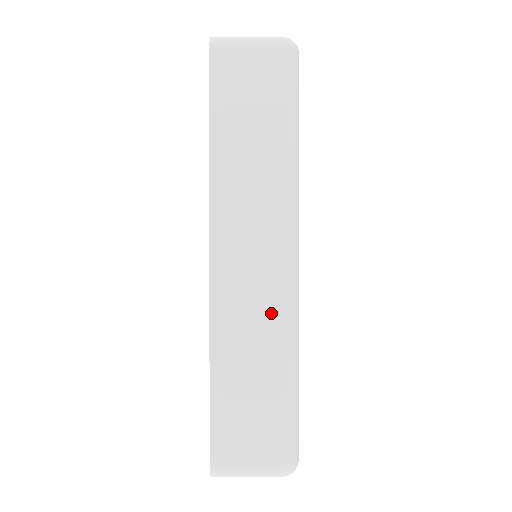
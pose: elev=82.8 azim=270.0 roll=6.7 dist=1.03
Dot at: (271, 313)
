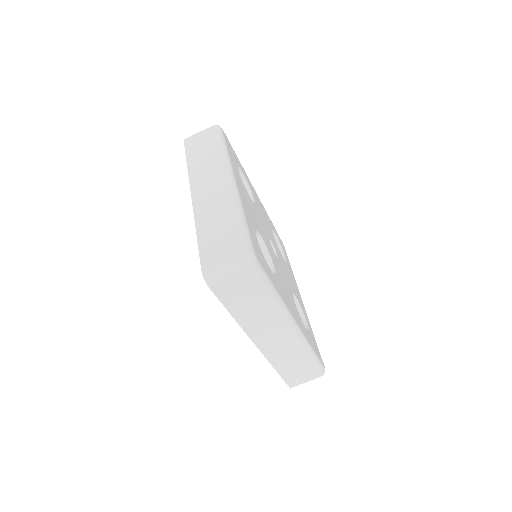
Dot at: (223, 199)
